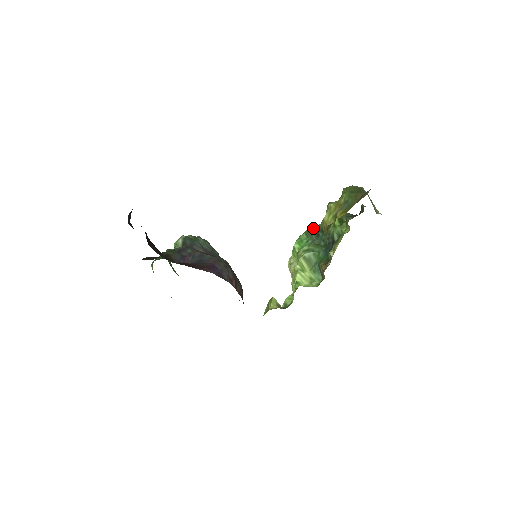
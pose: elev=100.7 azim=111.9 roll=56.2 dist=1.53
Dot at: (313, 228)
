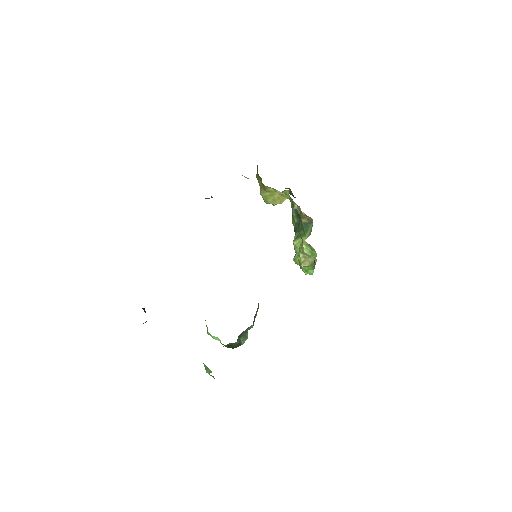
Dot at: occluded
